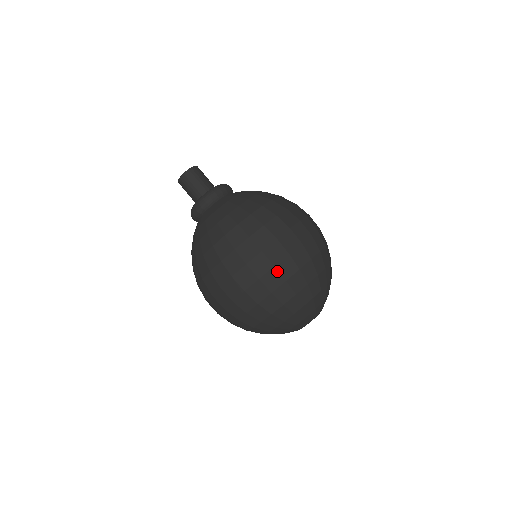
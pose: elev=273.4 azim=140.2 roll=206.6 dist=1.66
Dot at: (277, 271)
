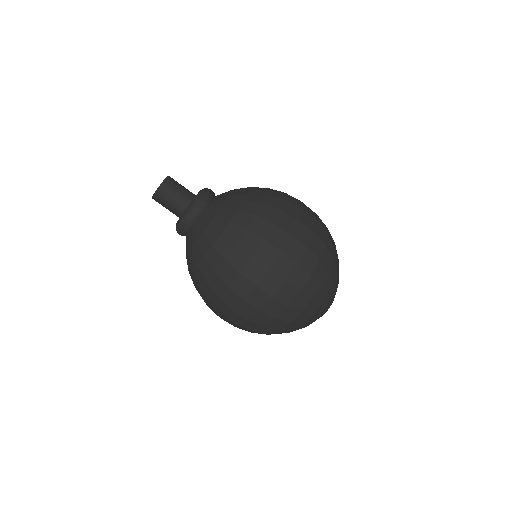
Dot at: (310, 251)
